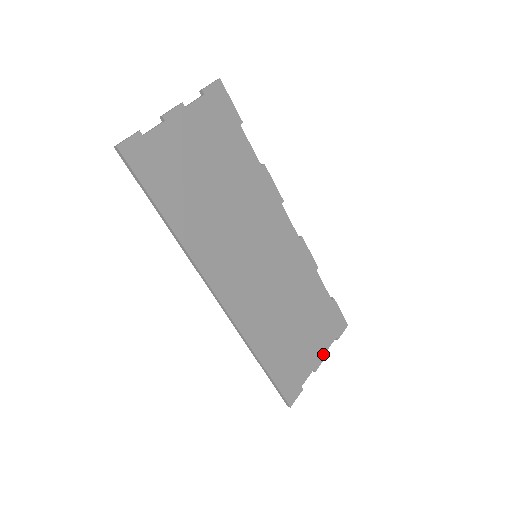
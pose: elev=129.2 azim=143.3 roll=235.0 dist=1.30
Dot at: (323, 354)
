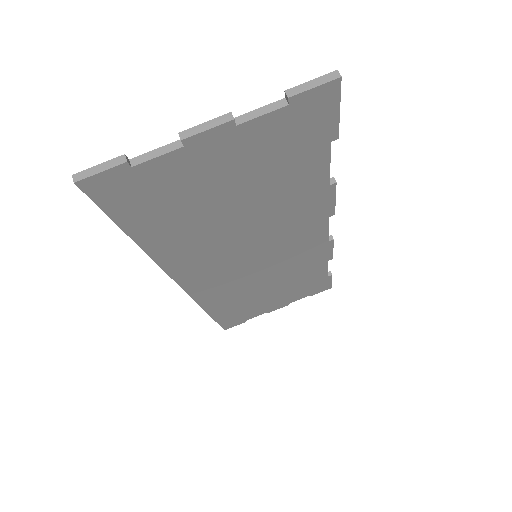
Dot at: (285, 304)
